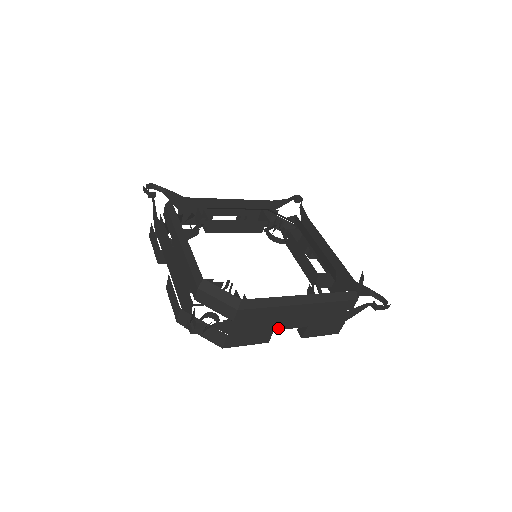
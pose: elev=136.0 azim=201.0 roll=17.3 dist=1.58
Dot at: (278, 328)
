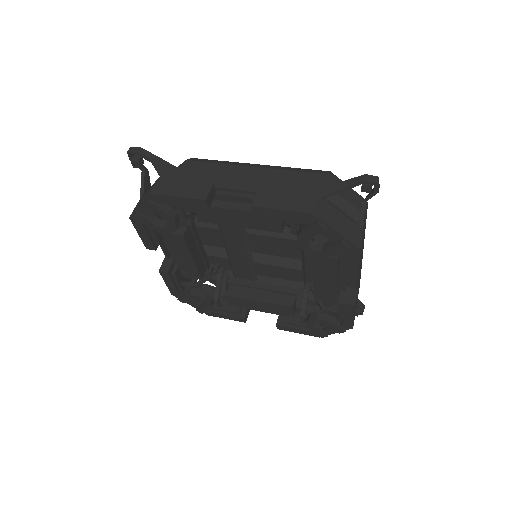
Dot at: occluded
